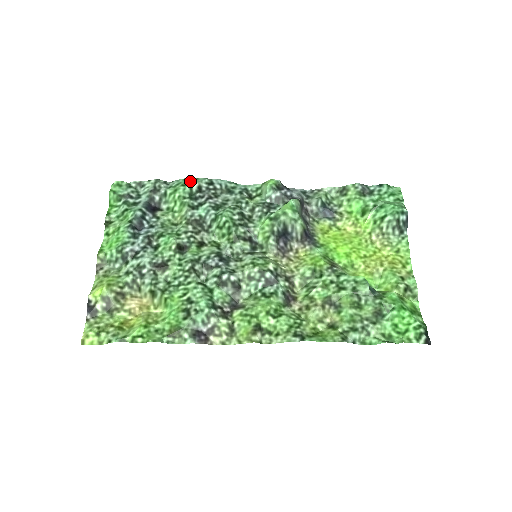
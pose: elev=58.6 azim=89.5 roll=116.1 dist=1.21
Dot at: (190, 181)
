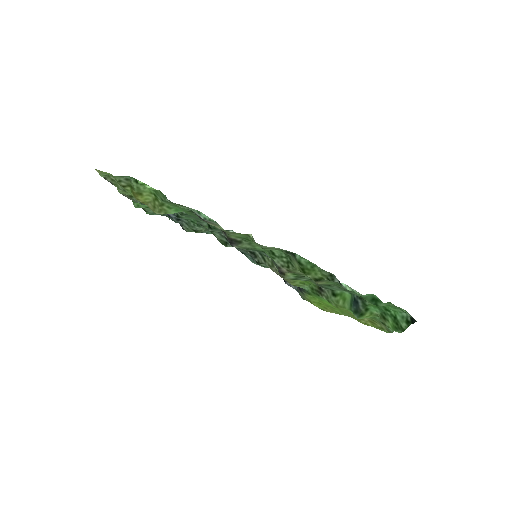
Dot at: occluded
